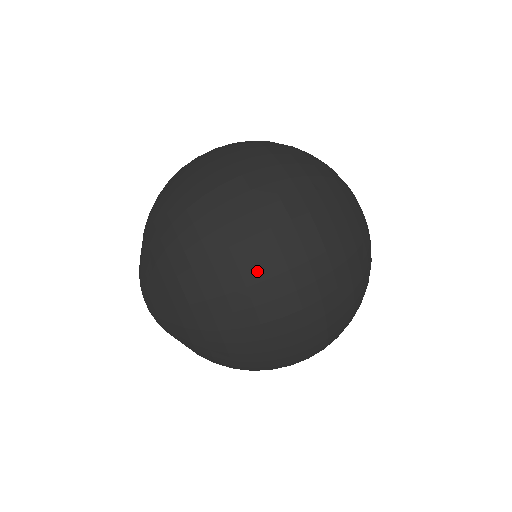
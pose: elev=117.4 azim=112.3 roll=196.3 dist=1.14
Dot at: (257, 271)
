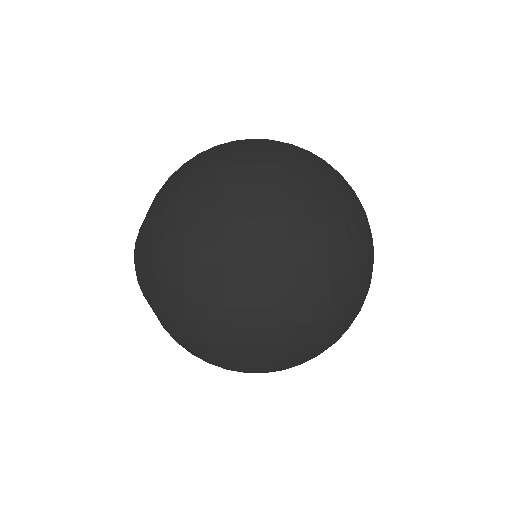
Dot at: (230, 151)
